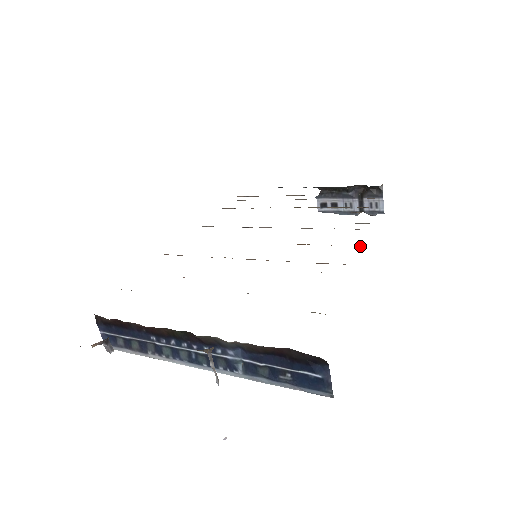
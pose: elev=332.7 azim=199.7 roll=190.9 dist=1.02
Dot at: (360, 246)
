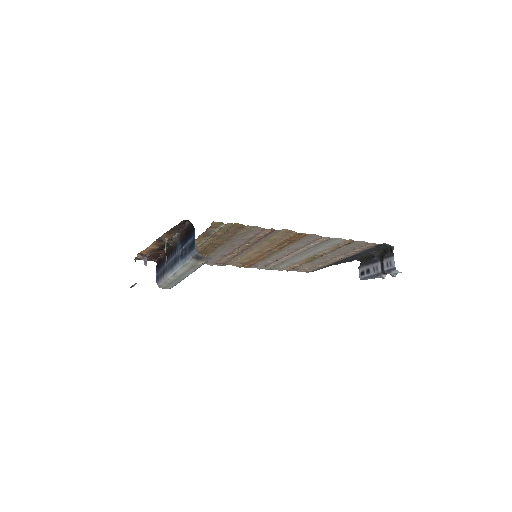
Dot at: (297, 233)
